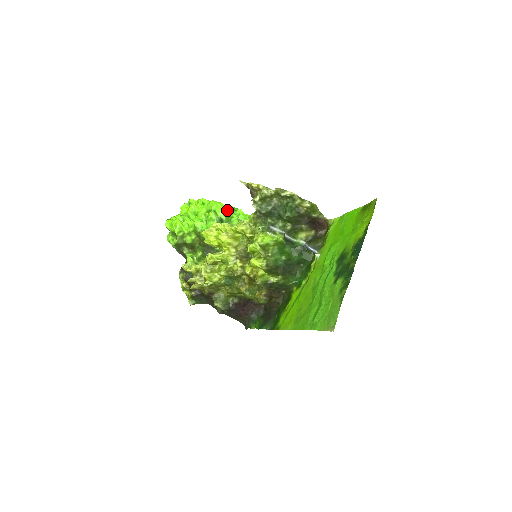
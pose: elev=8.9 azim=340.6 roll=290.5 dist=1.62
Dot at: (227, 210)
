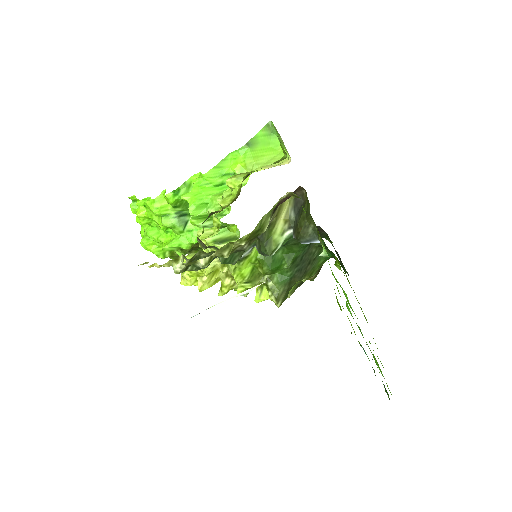
Dot at: (171, 203)
